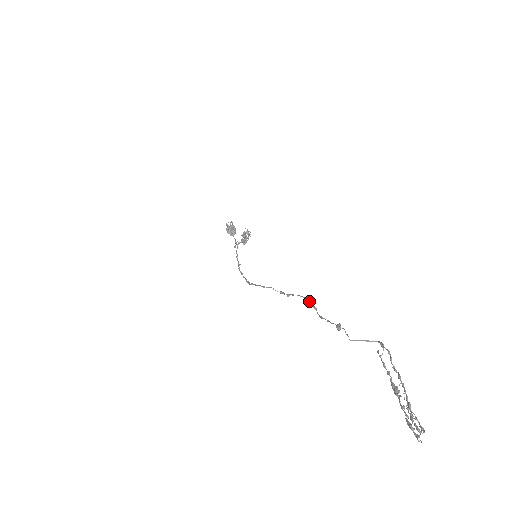
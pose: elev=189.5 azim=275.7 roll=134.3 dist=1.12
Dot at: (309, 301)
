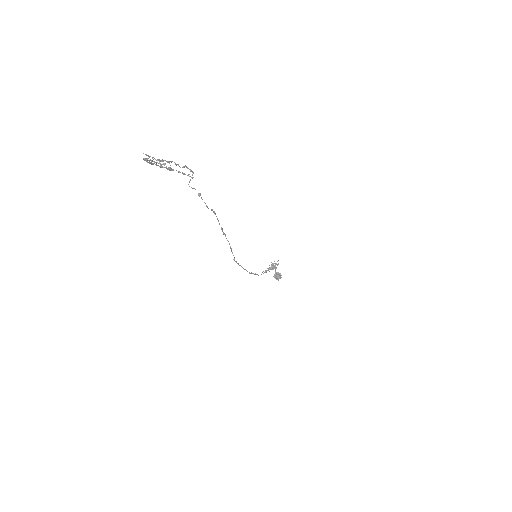
Dot at: (213, 211)
